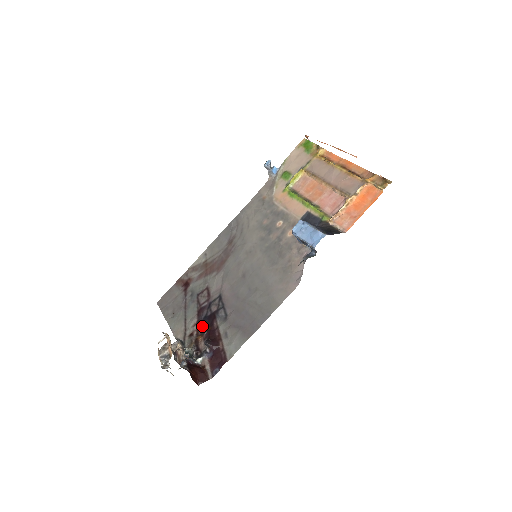
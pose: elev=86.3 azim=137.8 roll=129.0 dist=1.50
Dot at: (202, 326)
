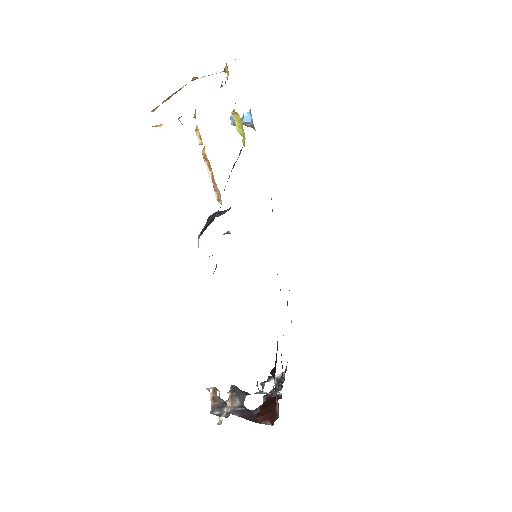
Dot at: occluded
